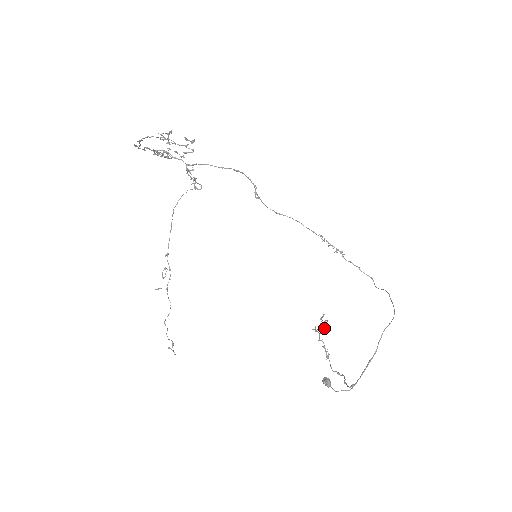
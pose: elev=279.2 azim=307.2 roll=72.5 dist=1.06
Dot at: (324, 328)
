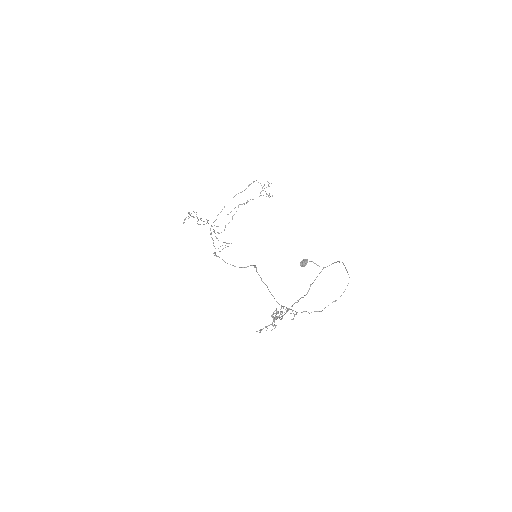
Dot at: occluded
